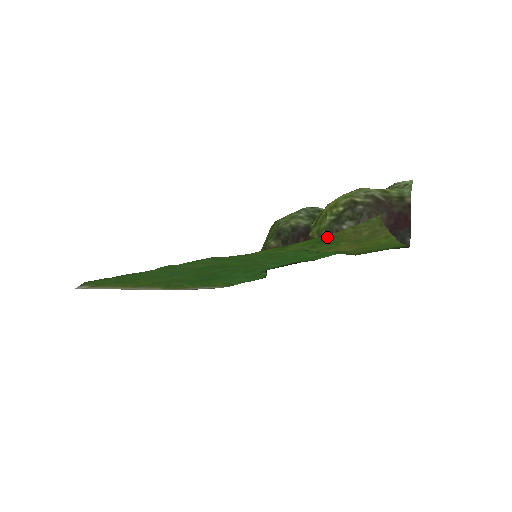
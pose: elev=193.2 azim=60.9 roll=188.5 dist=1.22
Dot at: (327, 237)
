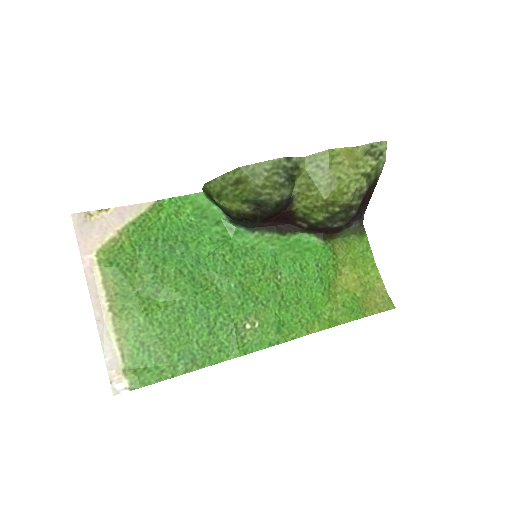
Dot at: (362, 313)
